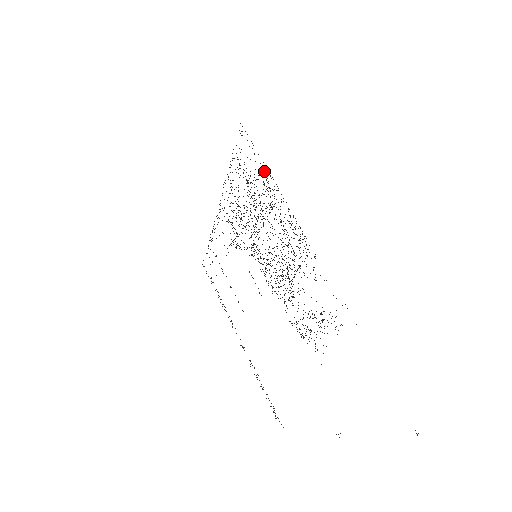
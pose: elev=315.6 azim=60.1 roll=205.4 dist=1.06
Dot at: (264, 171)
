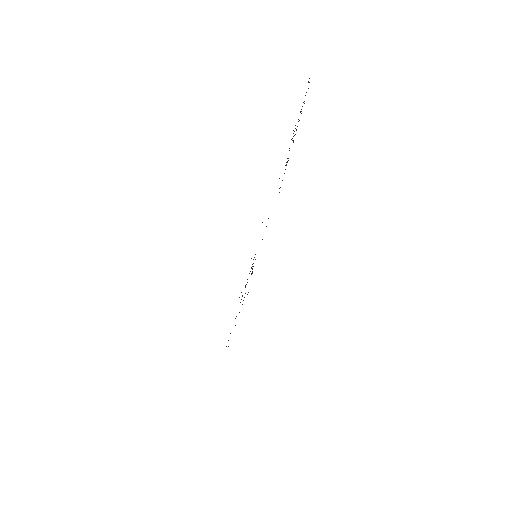
Dot at: occluded
